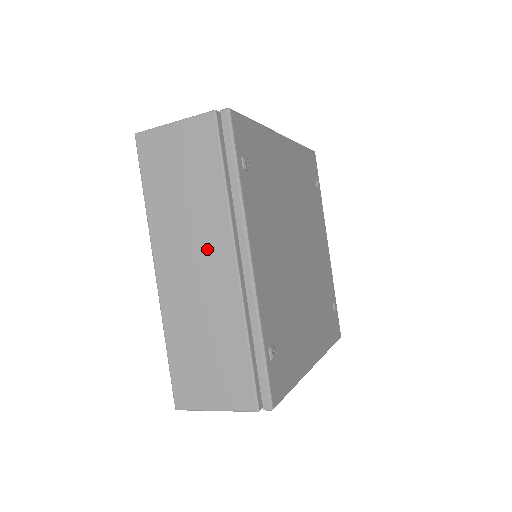
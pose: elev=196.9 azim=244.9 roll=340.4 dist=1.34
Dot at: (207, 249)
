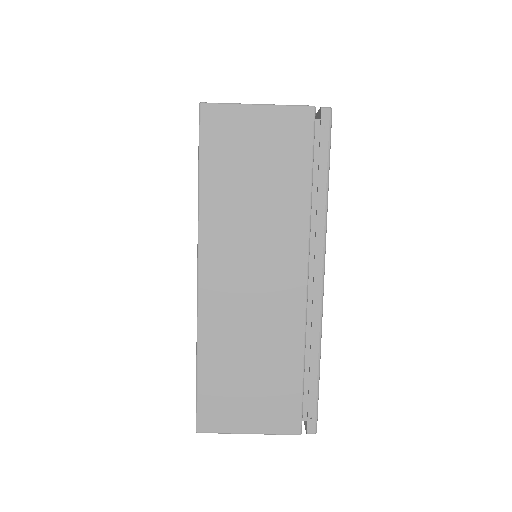
Dot at: occluded
